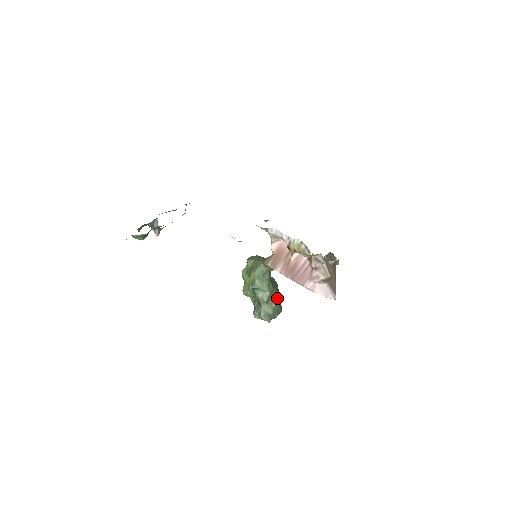
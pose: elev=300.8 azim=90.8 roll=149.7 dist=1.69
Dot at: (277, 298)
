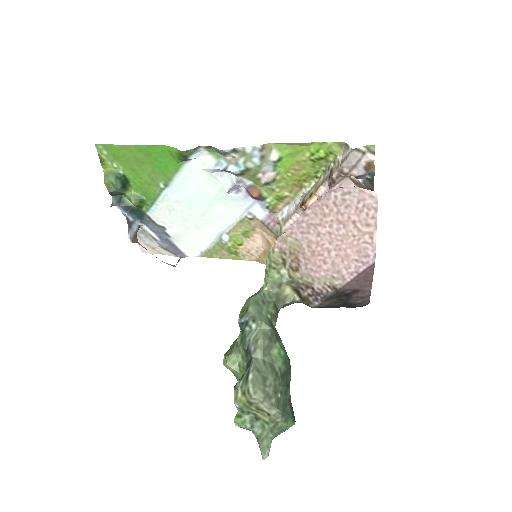
Dot at: (286, 373)
